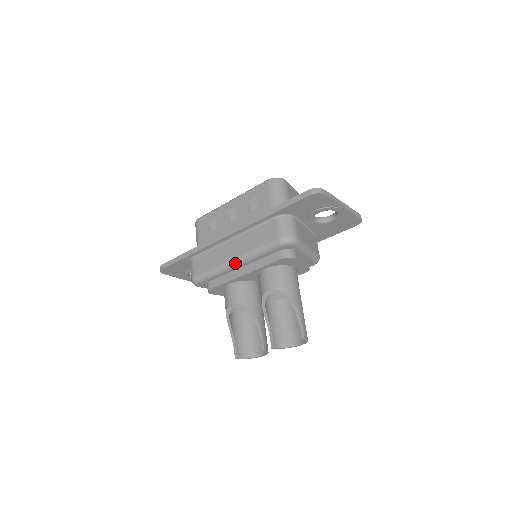
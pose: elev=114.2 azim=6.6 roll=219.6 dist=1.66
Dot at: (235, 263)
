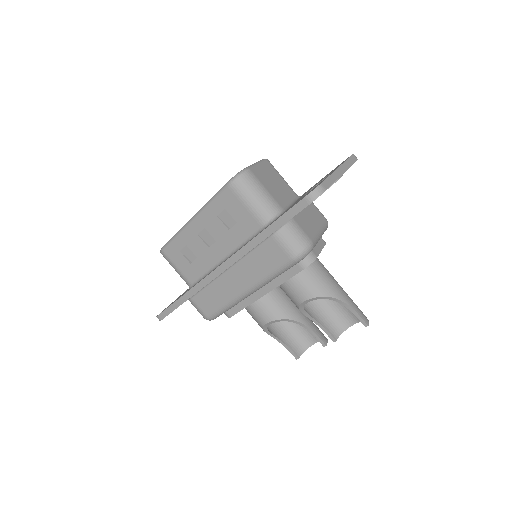
Dot at: (250, 293)
